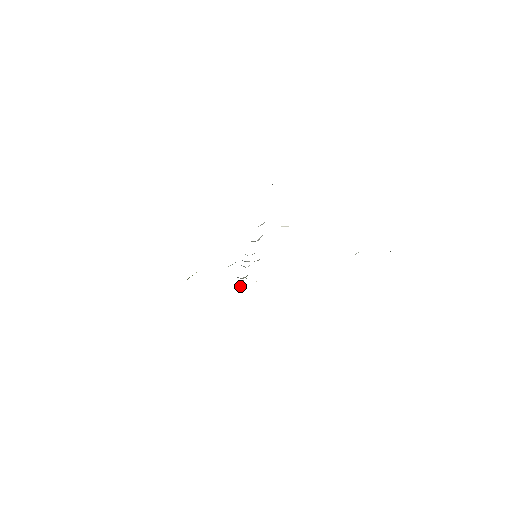
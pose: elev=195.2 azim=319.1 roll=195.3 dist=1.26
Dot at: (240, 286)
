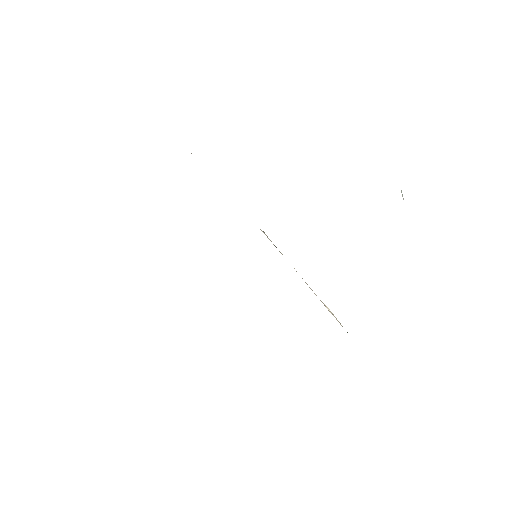
Dot at: occluded
